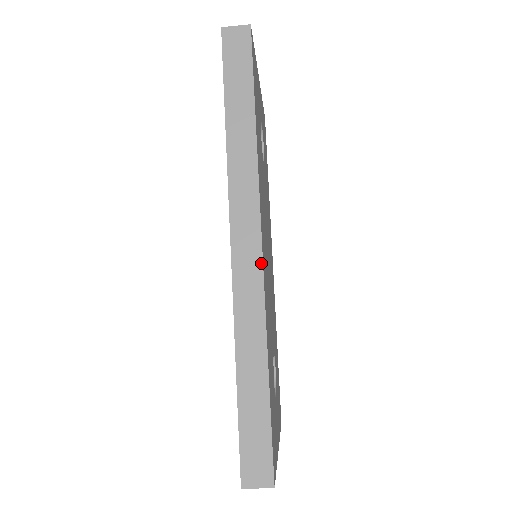
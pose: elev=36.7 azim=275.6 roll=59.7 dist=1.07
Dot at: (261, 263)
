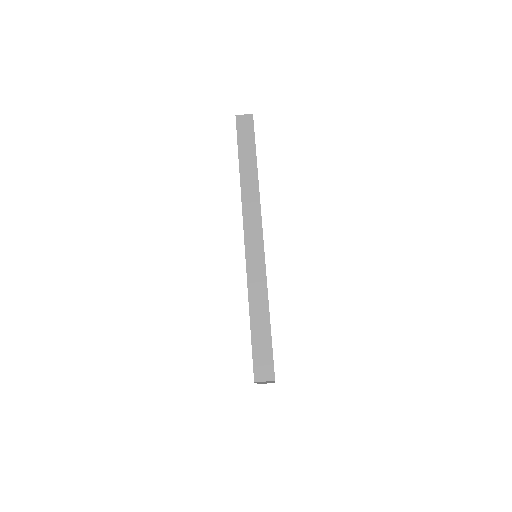
Dot at: (263, 247)
